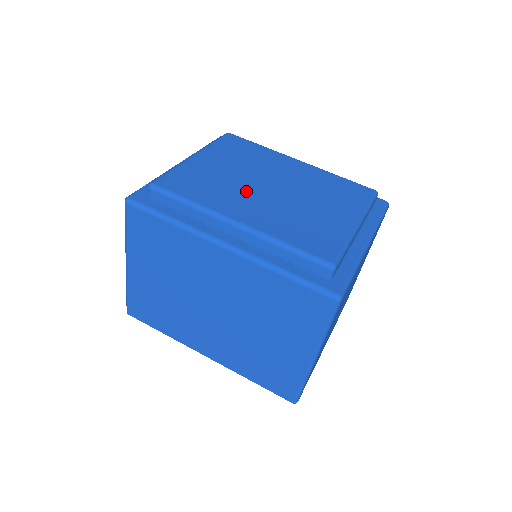
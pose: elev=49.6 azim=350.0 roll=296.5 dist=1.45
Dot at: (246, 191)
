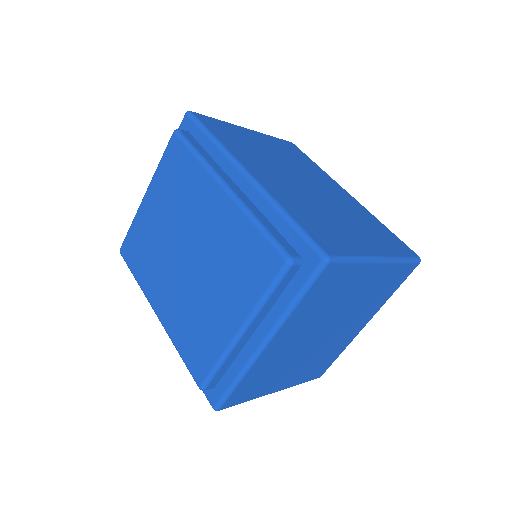
Dot at: (167, 264)
